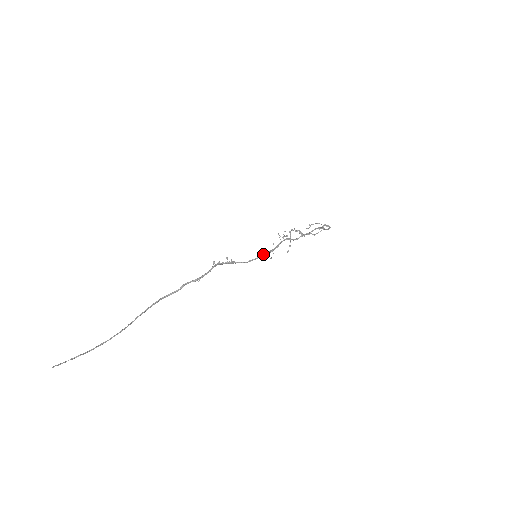
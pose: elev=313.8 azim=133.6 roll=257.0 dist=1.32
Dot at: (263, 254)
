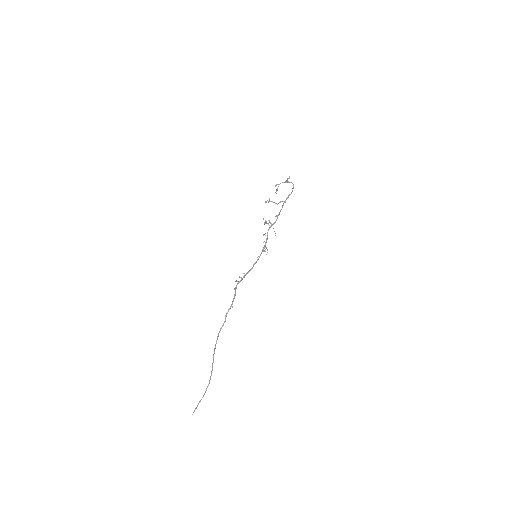
Dot at: occluded
